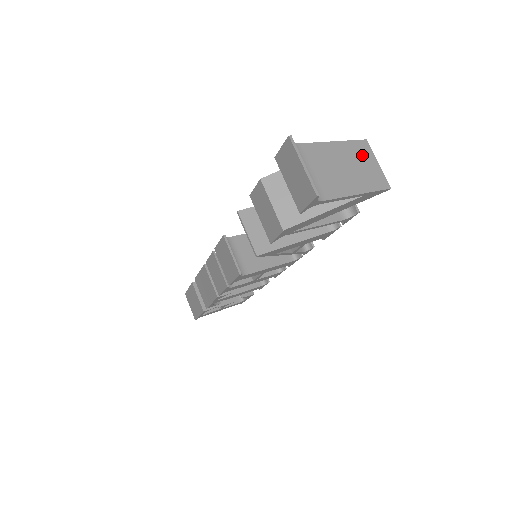
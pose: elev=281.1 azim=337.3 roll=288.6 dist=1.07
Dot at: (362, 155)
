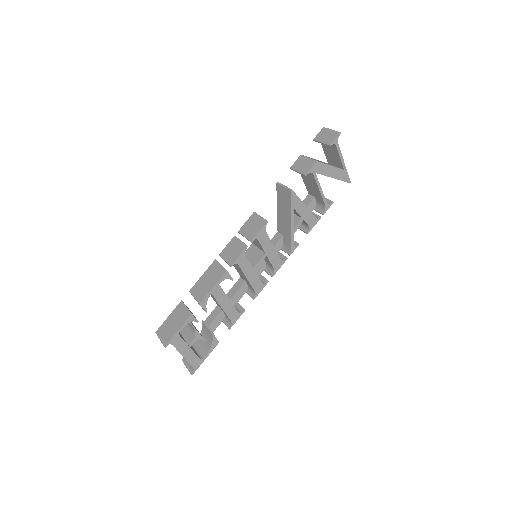
Dot at: occluded
